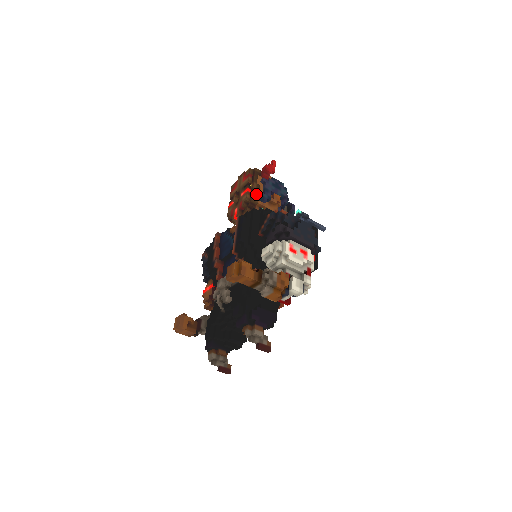
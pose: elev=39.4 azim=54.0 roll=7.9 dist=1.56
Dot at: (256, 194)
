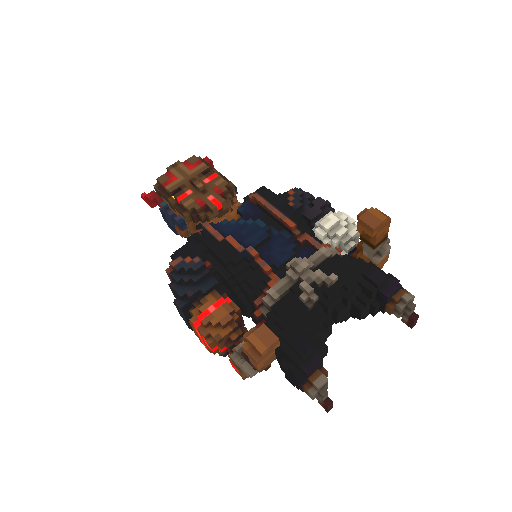
Dot at: occluded
